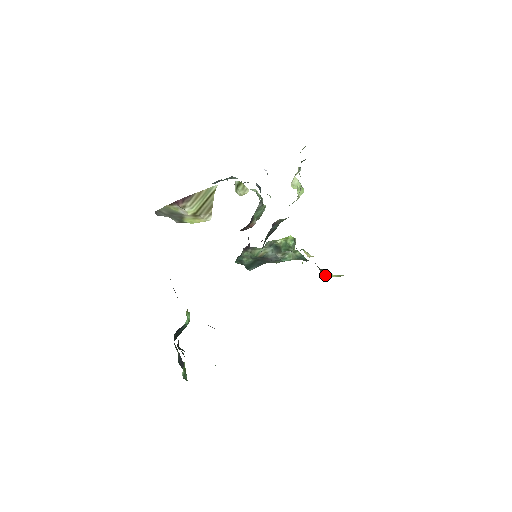
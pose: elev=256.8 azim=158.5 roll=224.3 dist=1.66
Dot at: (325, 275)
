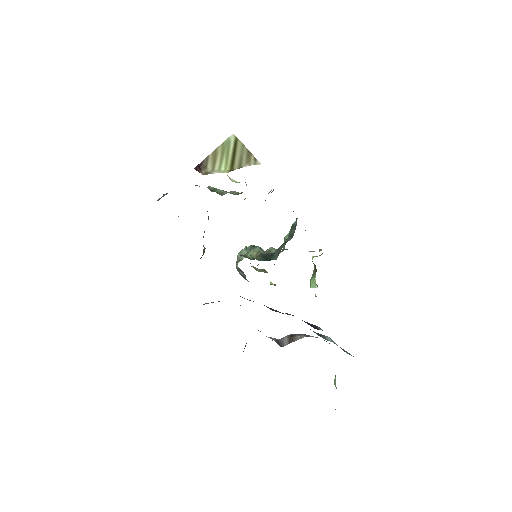
Dot at: (319, 251)
